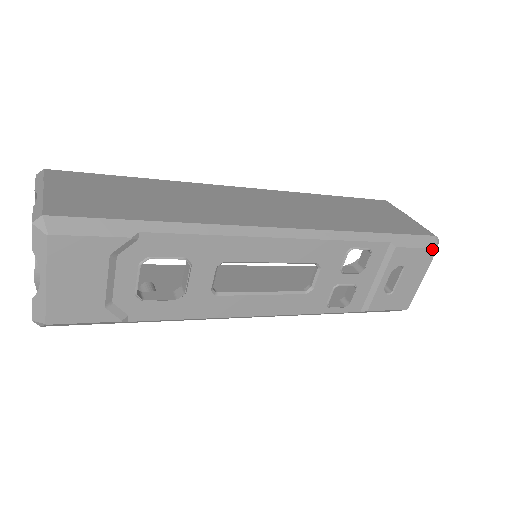
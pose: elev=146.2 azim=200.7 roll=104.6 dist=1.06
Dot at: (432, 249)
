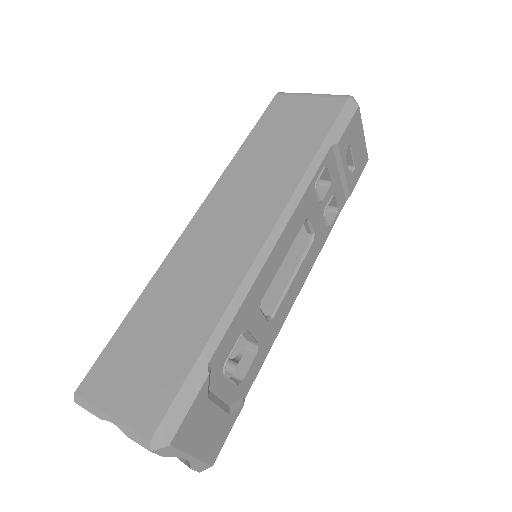
Dot at: (356, 111)
